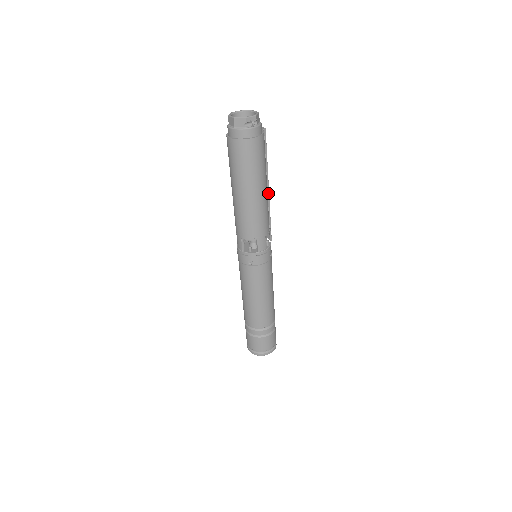
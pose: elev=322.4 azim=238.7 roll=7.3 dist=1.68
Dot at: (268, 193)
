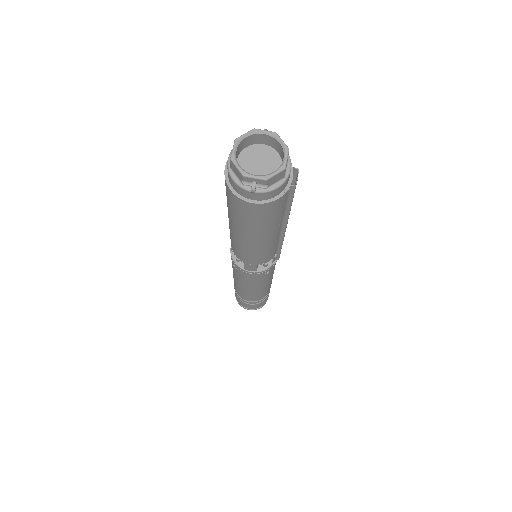
Dot at: (283, 233)
